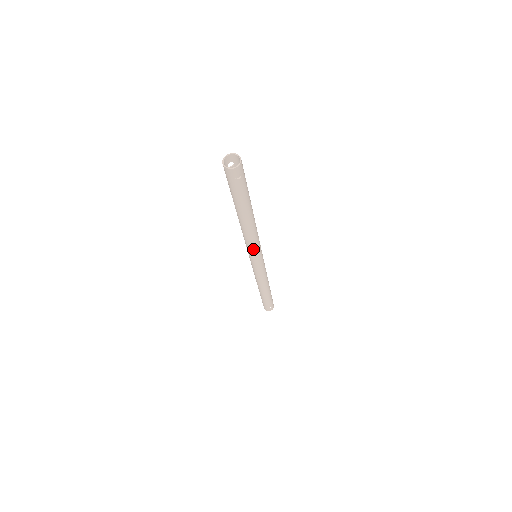
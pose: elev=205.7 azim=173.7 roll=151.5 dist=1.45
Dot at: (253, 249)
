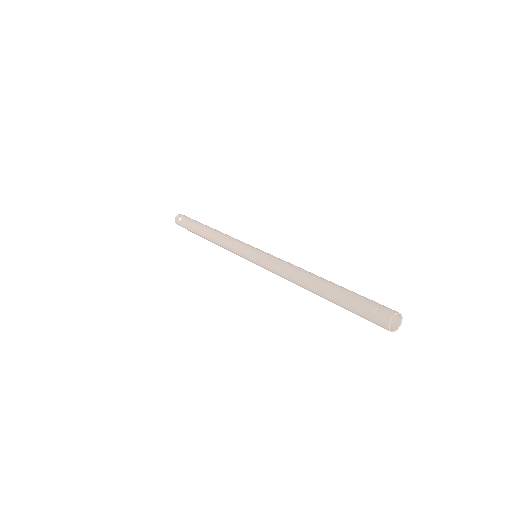
Dot at: occluded
